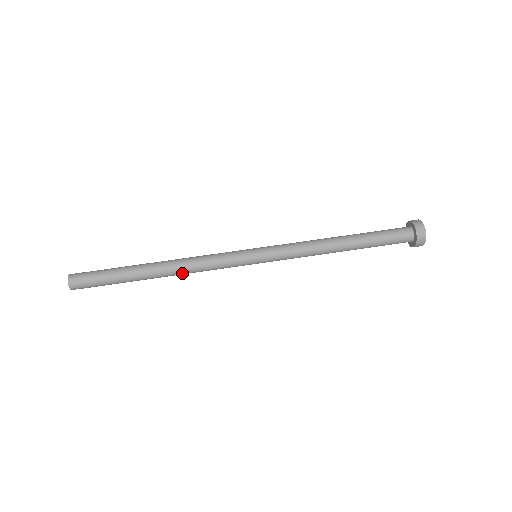
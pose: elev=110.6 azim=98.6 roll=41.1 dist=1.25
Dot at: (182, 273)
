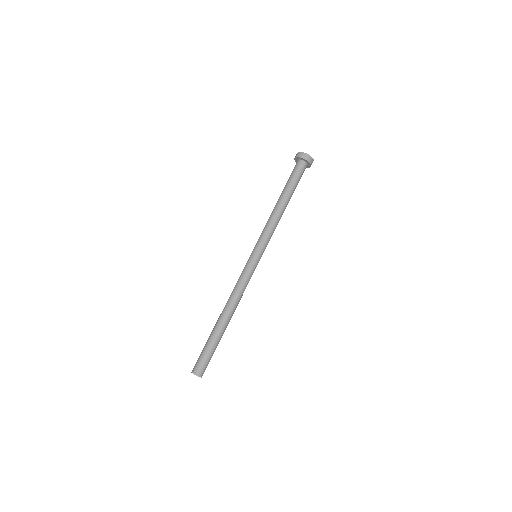
Dot at: (237, 305)
